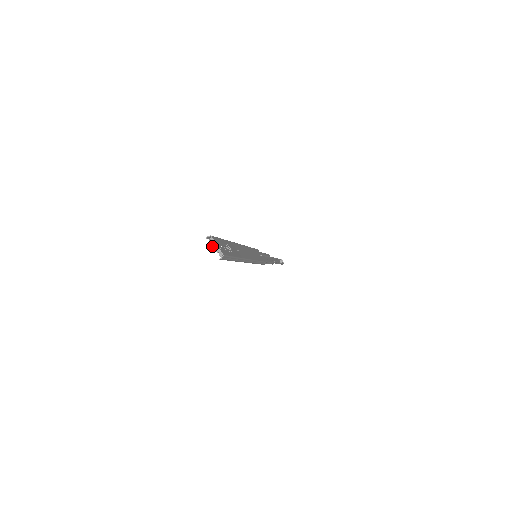
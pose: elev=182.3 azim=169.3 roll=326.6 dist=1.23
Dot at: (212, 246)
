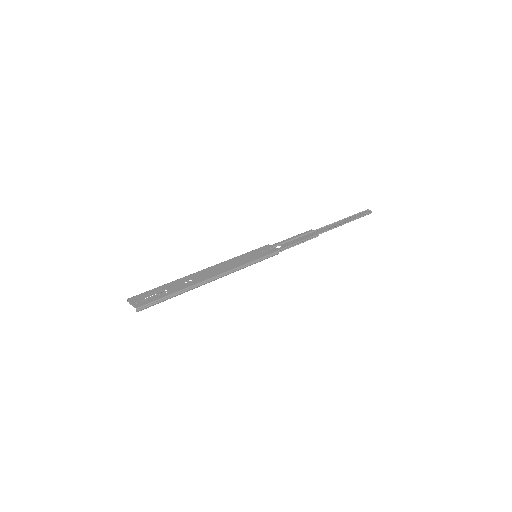
Dot at: (132, 305)
